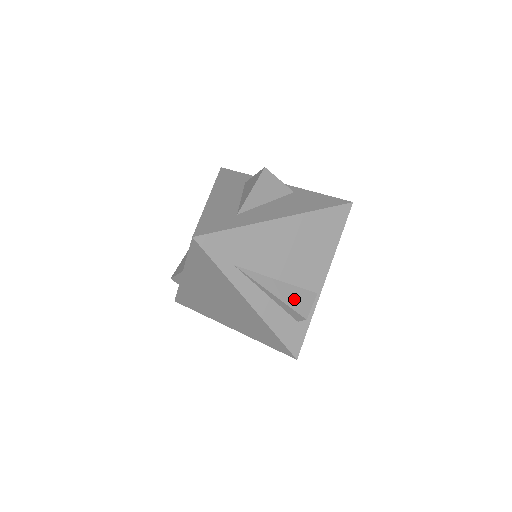
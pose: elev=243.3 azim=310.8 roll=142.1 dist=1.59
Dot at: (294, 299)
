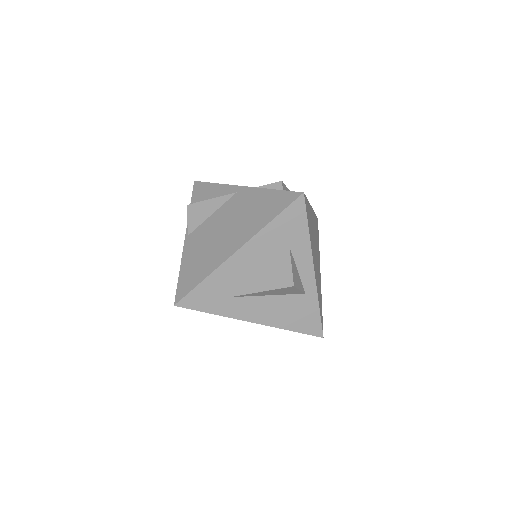
Dot at: occluded
